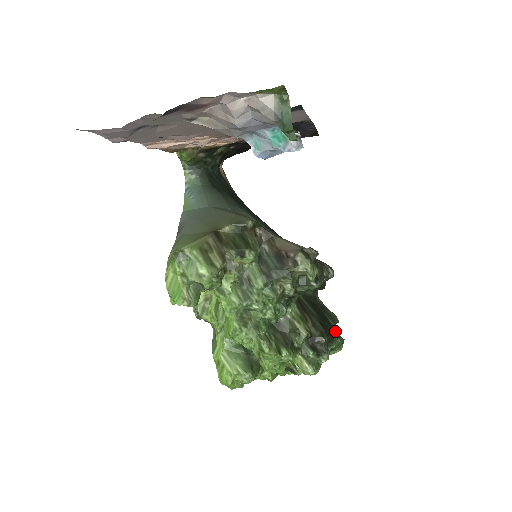
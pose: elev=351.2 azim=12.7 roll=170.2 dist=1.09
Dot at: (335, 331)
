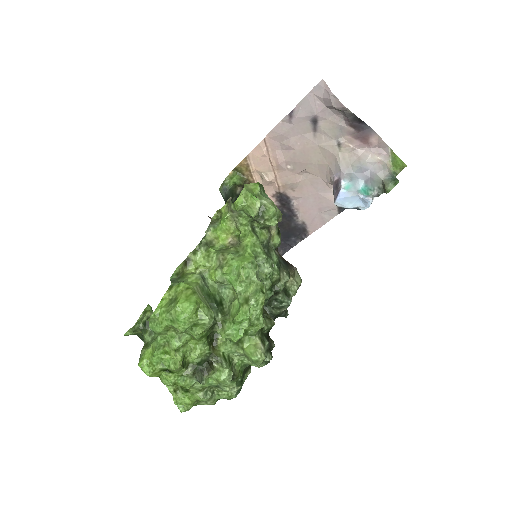
Dot at: occluded
